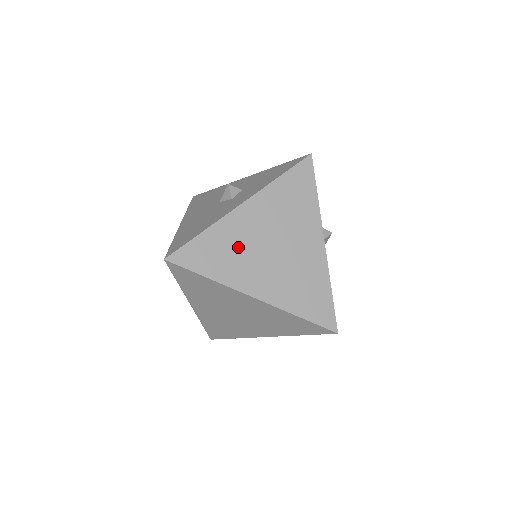
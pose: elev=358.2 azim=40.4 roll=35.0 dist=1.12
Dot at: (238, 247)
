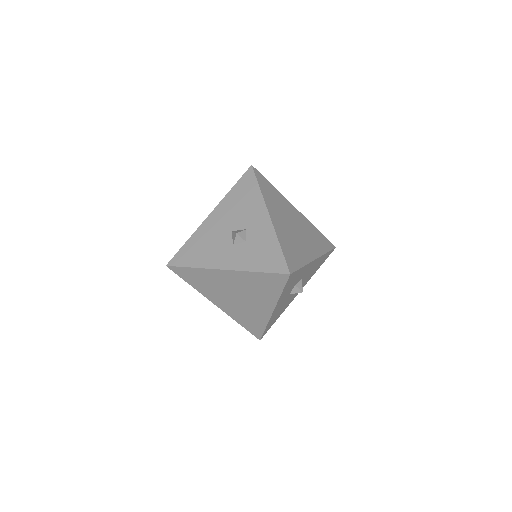
Dot at: (213, 284)
